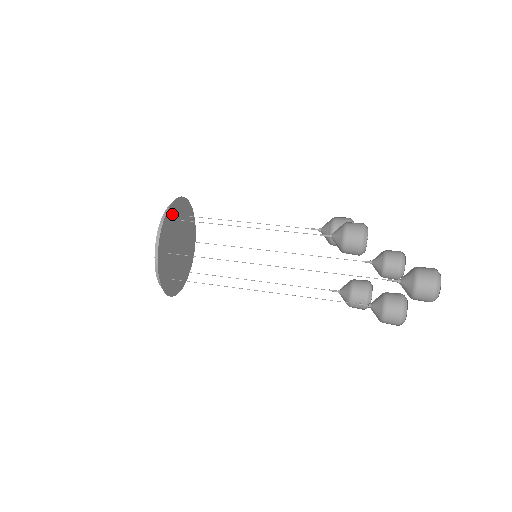
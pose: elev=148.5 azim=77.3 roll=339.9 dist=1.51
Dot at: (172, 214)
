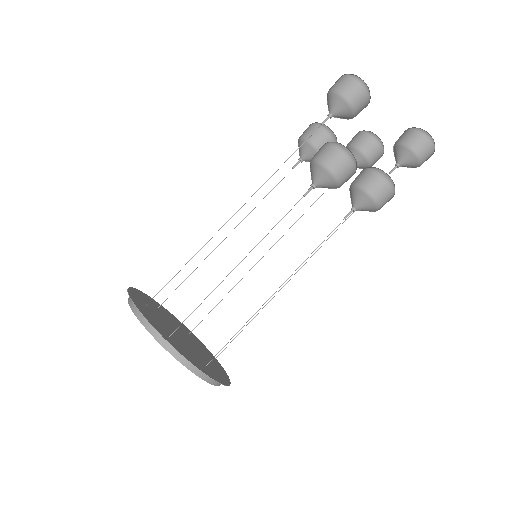
Dot at: (210, 373)
